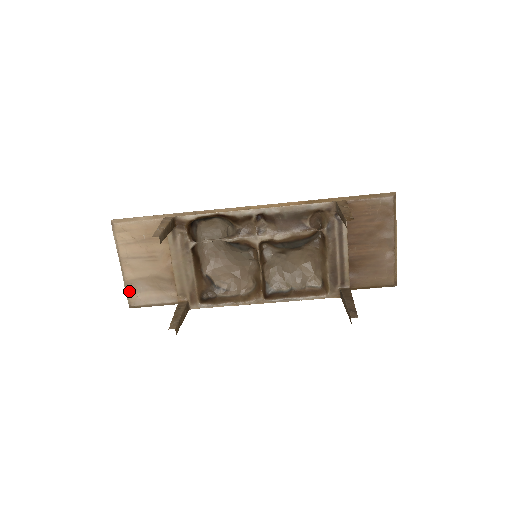
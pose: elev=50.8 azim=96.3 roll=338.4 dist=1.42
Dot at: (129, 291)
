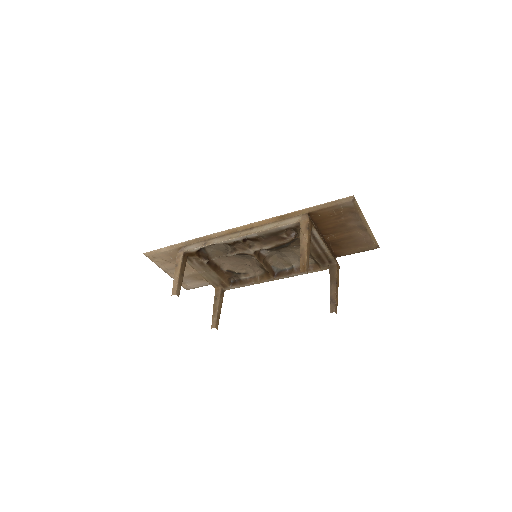
Dot at: occluded
